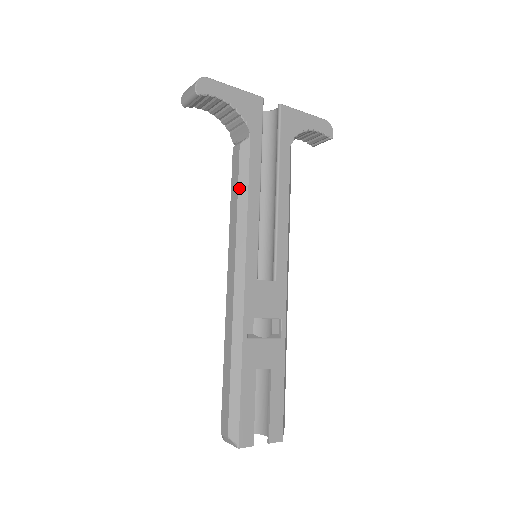
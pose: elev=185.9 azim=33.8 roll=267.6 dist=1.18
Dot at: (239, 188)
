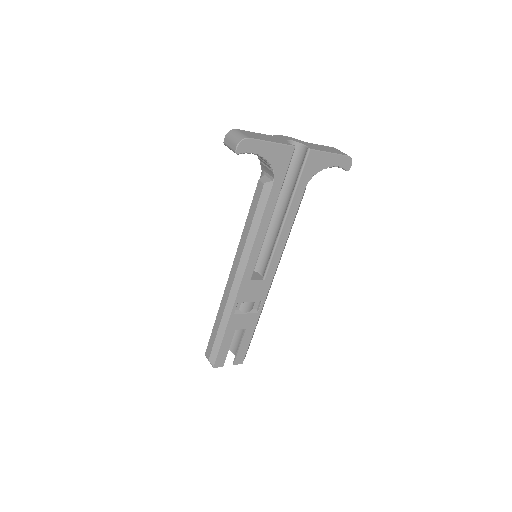
Dot at: (254, 218)
